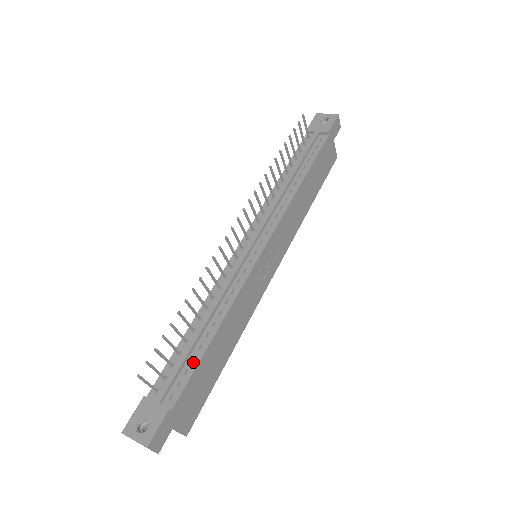
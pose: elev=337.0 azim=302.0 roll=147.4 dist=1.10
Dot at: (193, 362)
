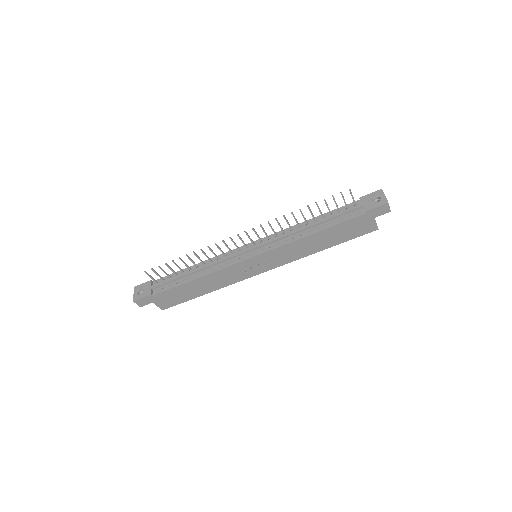
Dot at: (176, 284)
